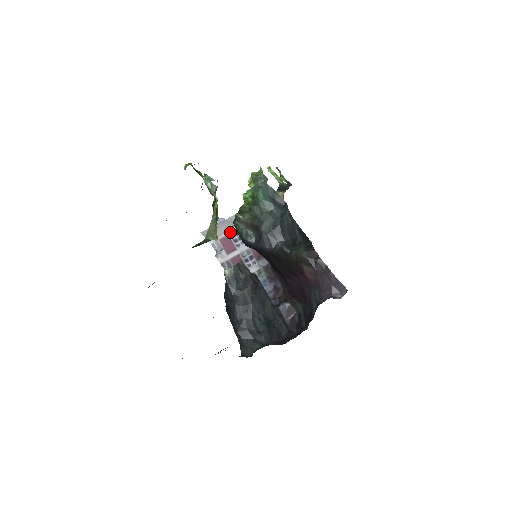
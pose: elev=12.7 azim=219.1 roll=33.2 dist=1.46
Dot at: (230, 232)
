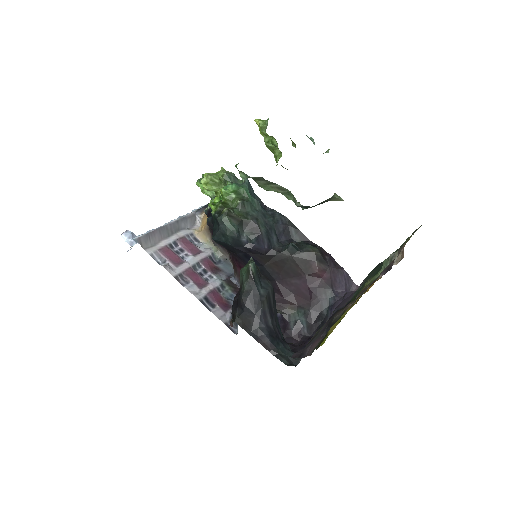
Dot at: (167, 242)
